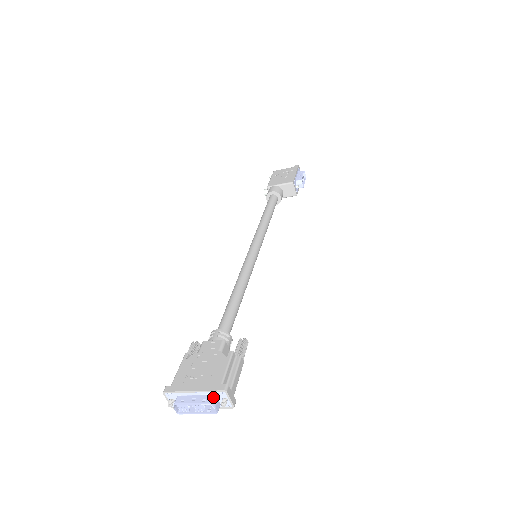
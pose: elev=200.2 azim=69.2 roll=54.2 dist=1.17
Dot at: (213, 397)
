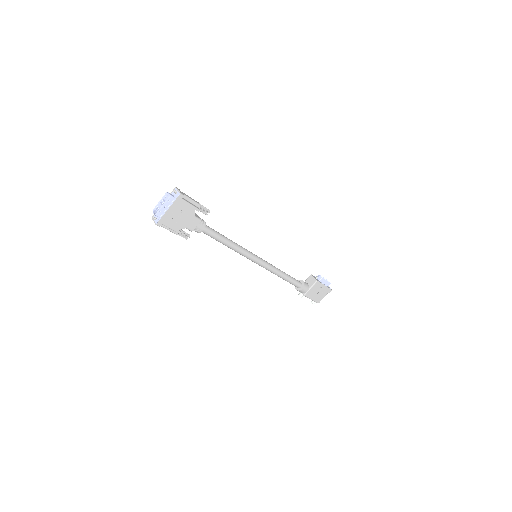
Dot at: occluded
